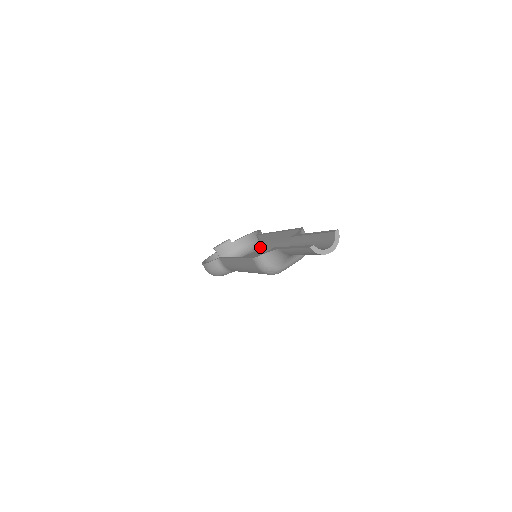
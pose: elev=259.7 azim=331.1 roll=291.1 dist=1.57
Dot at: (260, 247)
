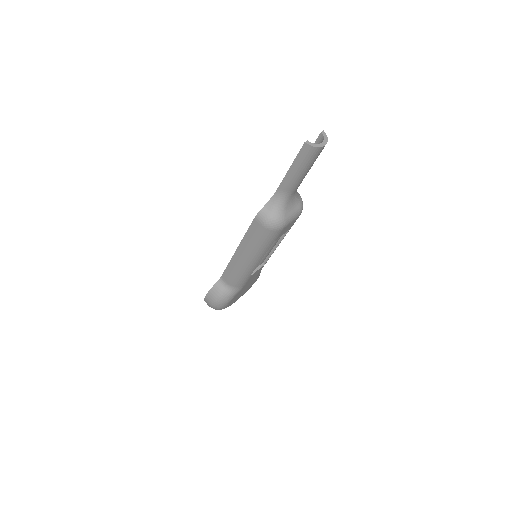
Dot at: occluded
